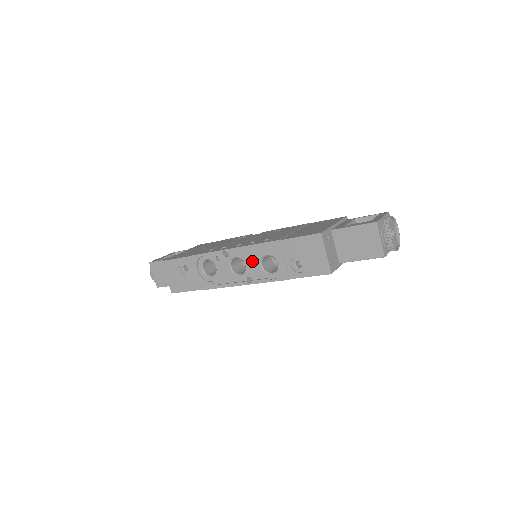
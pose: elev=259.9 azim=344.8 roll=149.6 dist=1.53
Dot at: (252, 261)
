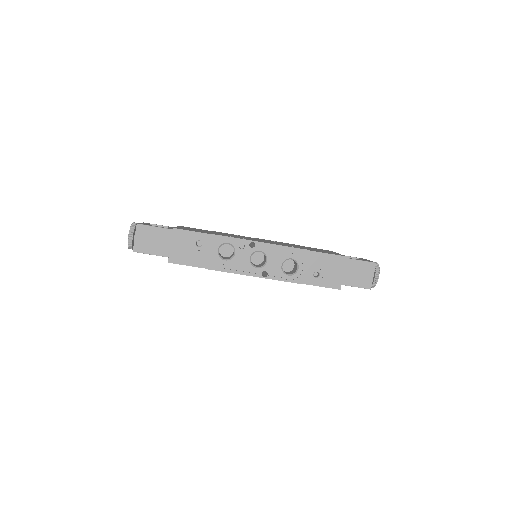
Dot at: (275, 259)
